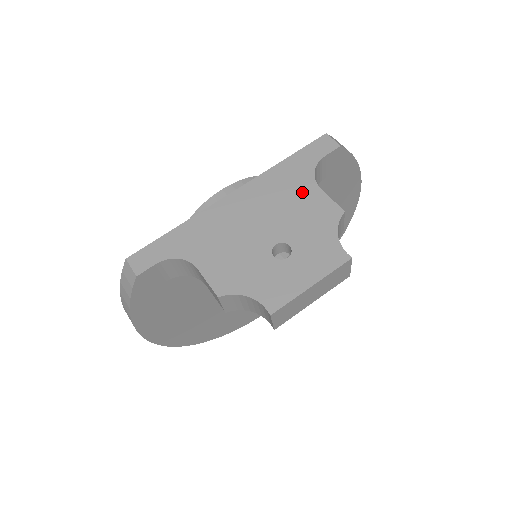
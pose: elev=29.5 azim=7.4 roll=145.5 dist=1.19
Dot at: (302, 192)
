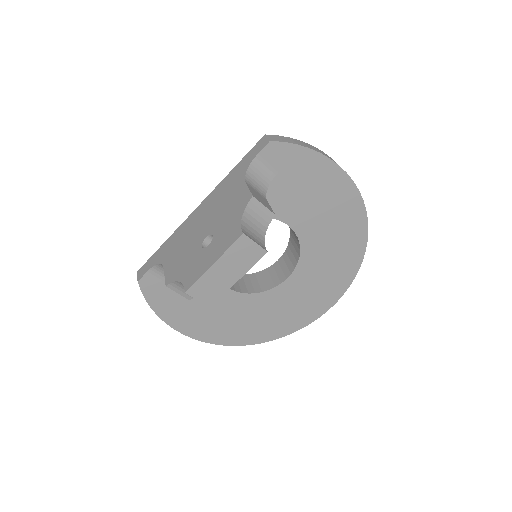
Dot at: (234, 190)
